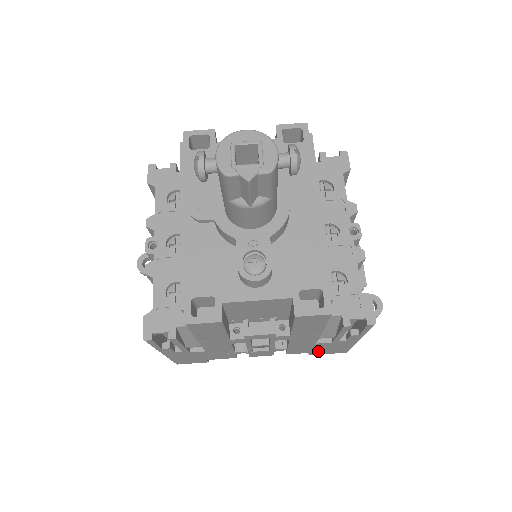
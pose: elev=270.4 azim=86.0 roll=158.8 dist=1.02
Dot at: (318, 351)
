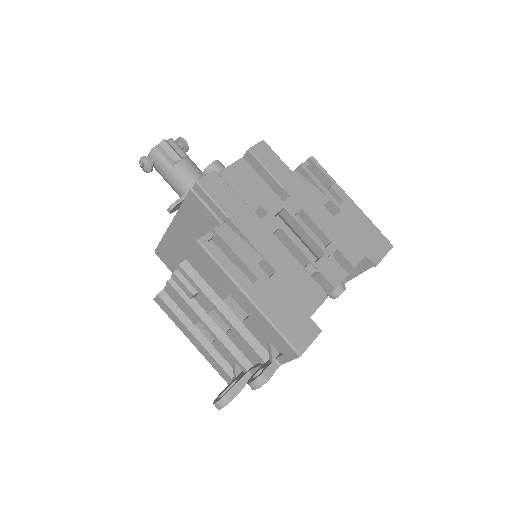
Dot at: (366, 247)
